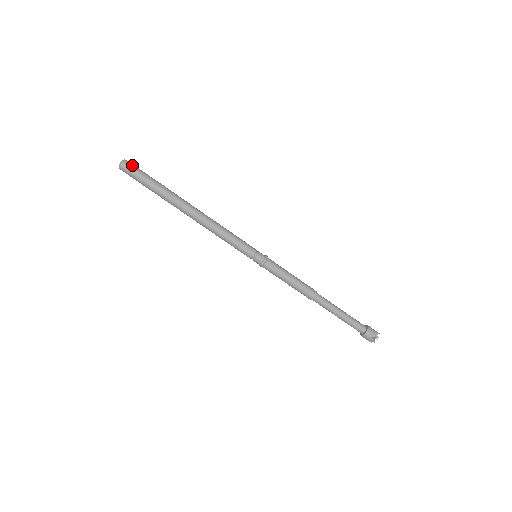
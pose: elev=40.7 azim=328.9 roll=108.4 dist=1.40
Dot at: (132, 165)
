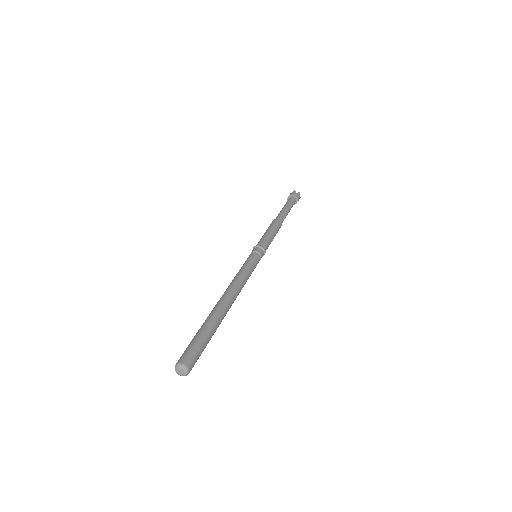
Dot at: (194, 362)
